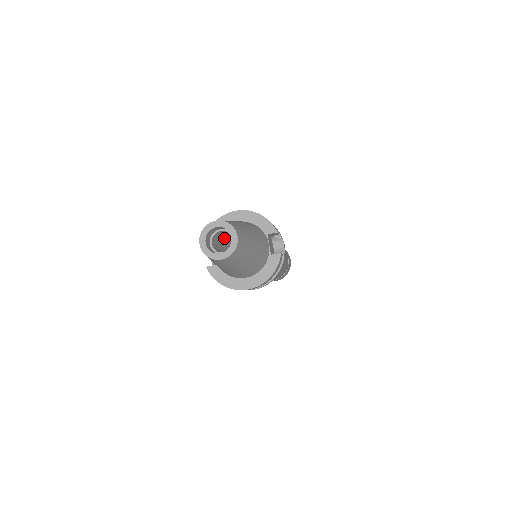
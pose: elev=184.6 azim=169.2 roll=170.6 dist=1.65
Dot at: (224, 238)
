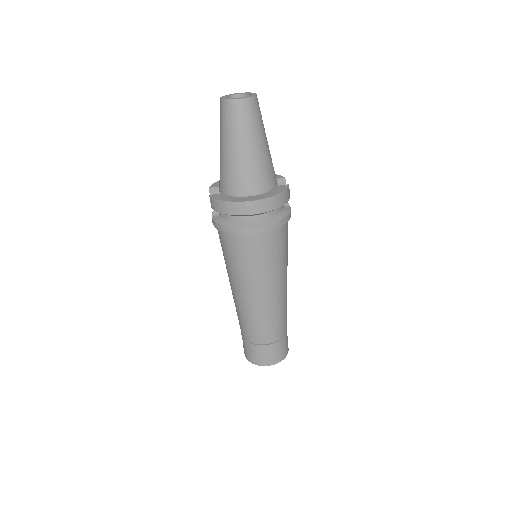
Dot at: occluded
